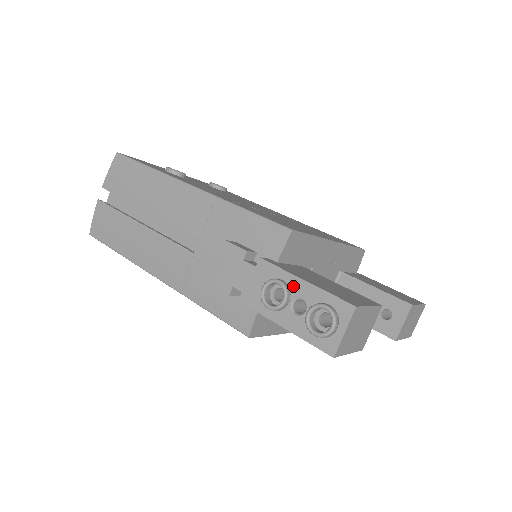
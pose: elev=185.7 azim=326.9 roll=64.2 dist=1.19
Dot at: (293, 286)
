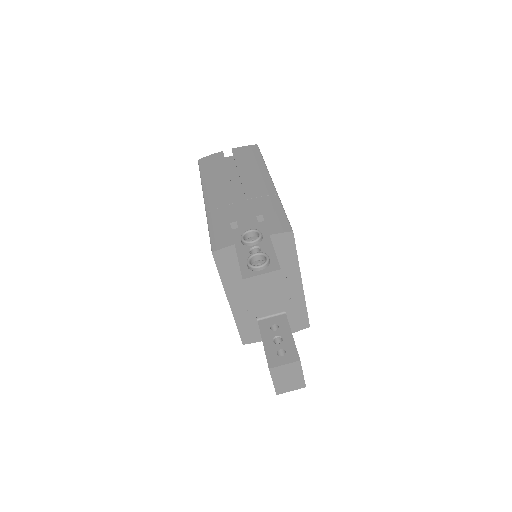
Dot at: (264, 241)
